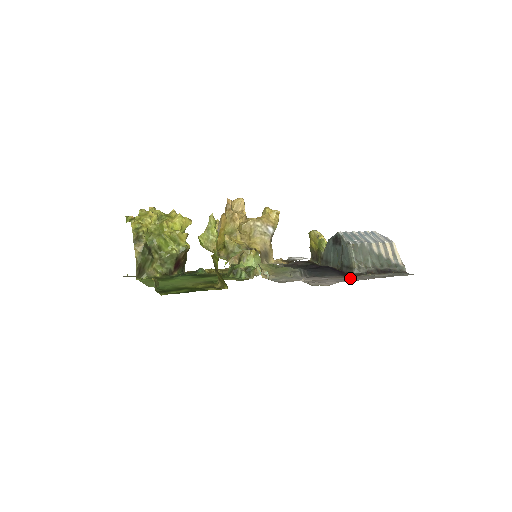
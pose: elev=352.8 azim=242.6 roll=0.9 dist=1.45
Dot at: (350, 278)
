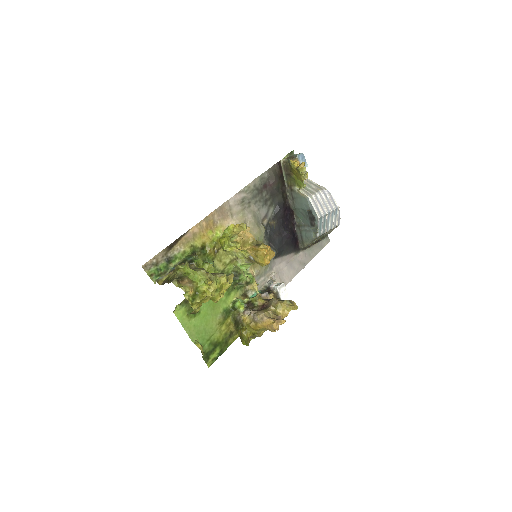
Dot at: (298, 264)
